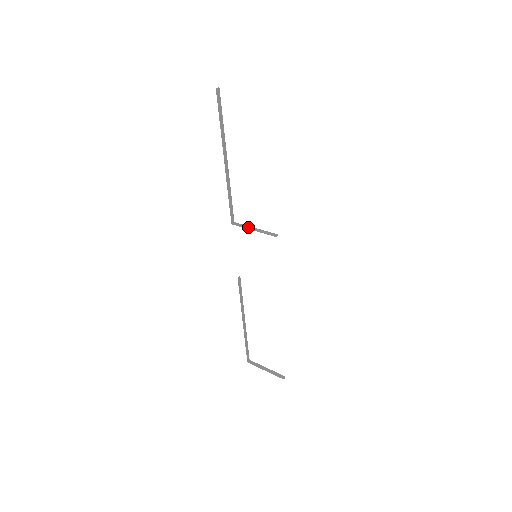
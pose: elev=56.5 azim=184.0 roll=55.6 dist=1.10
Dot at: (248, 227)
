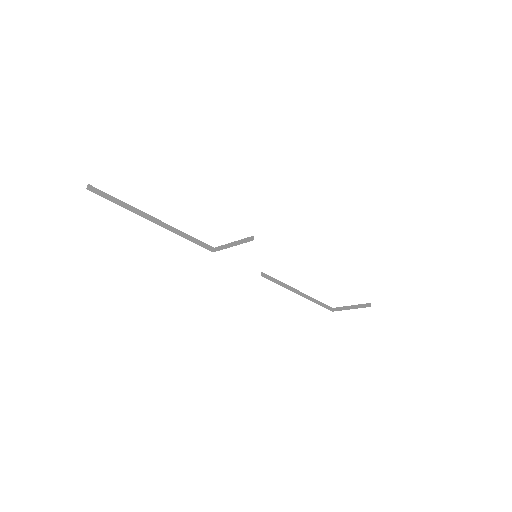
Dot at: (227, 246)
